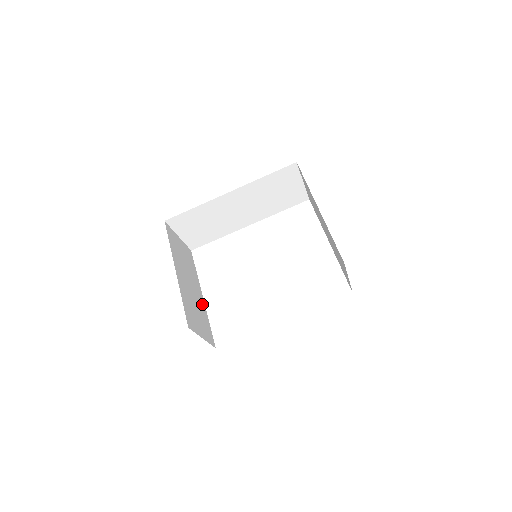
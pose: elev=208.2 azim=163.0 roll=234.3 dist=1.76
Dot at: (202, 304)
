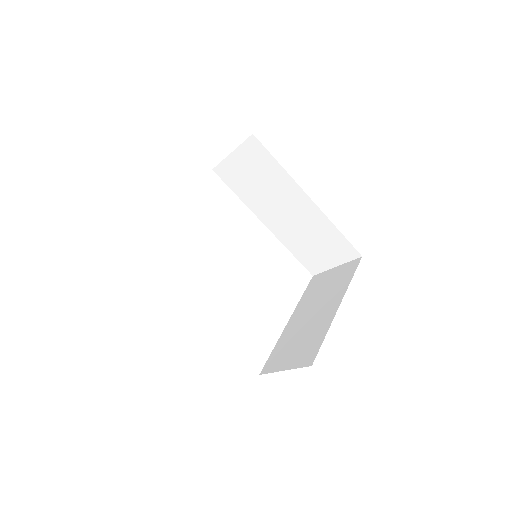
Dot at: occluded
